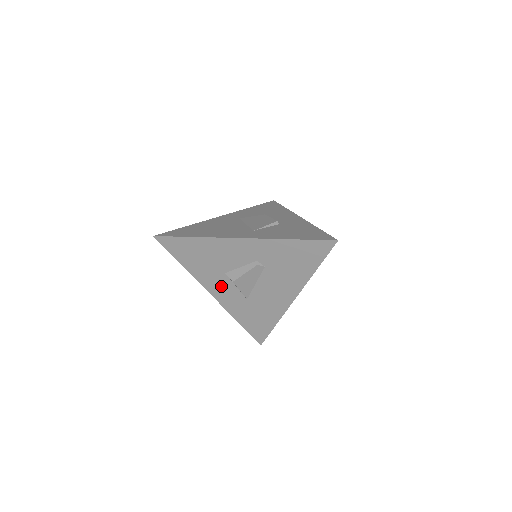
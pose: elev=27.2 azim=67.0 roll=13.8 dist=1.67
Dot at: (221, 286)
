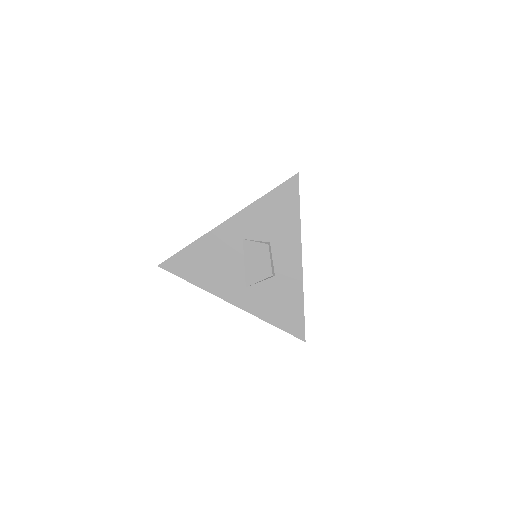
Dot at: occluded
